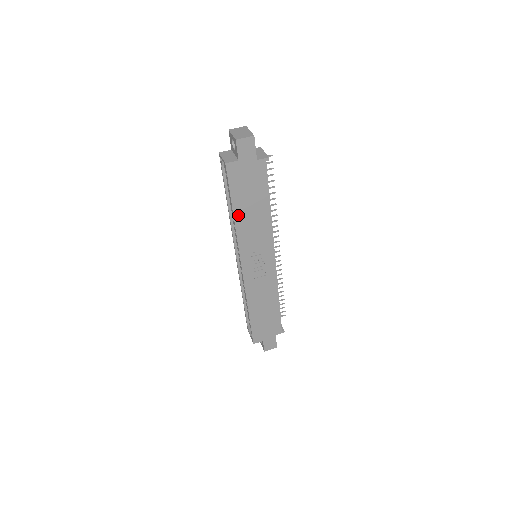
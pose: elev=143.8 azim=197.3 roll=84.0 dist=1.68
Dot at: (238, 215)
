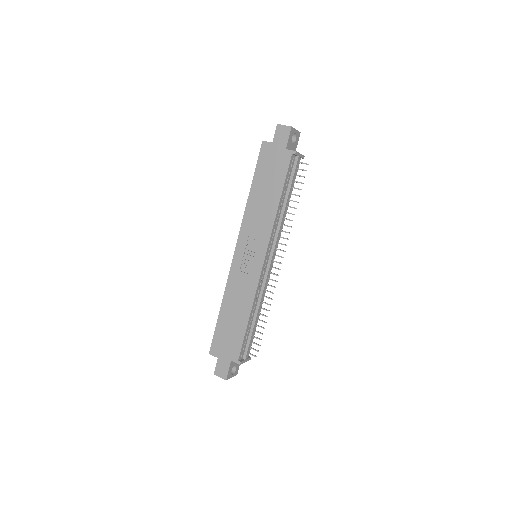
Dot at: (253, 194)
